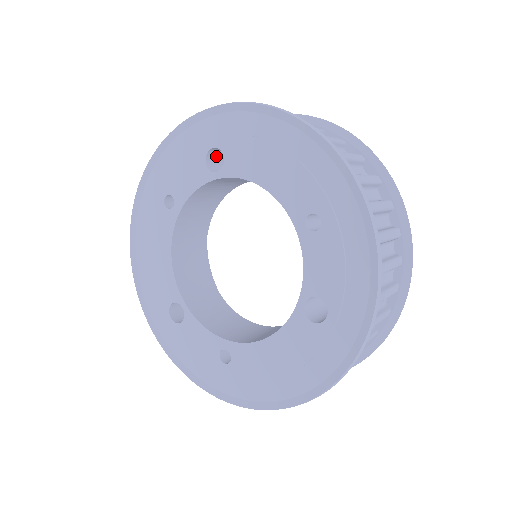
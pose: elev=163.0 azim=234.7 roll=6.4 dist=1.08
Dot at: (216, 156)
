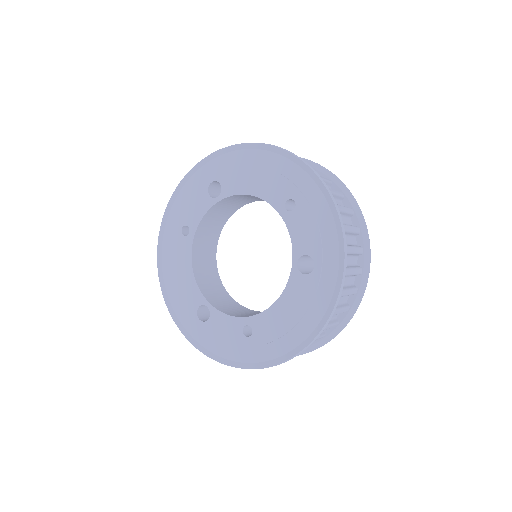
Dot at: (215, 190)
